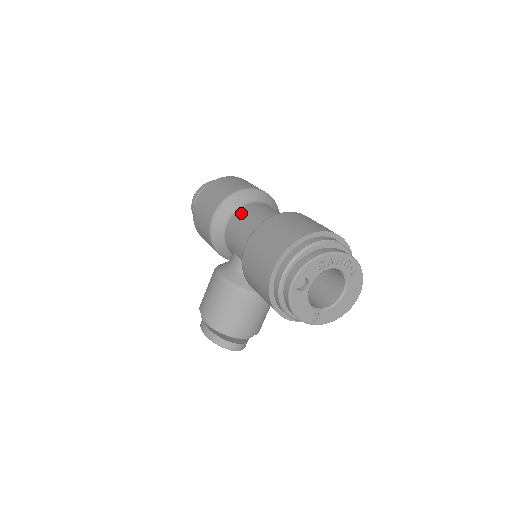
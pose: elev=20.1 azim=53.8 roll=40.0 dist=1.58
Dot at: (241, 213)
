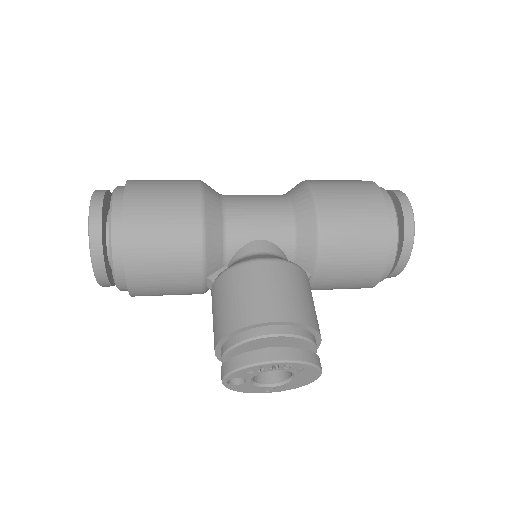
Dot at: (236, 195)
